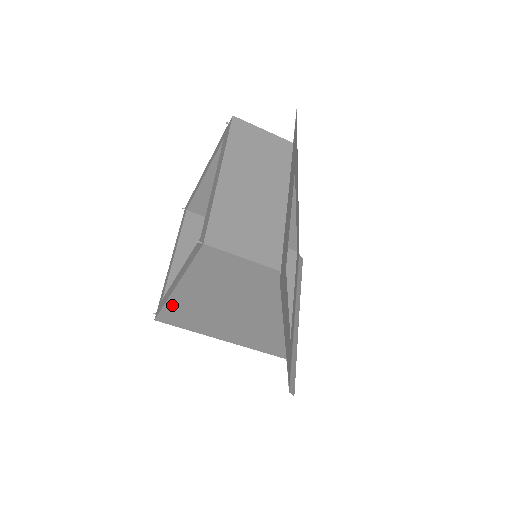
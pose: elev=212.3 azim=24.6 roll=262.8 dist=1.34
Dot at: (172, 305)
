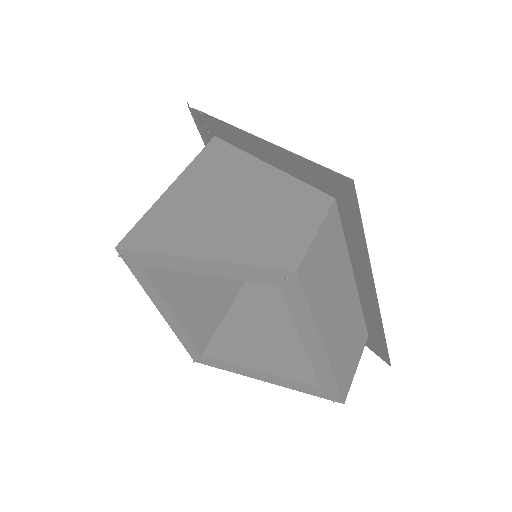
Dot at: occluded
